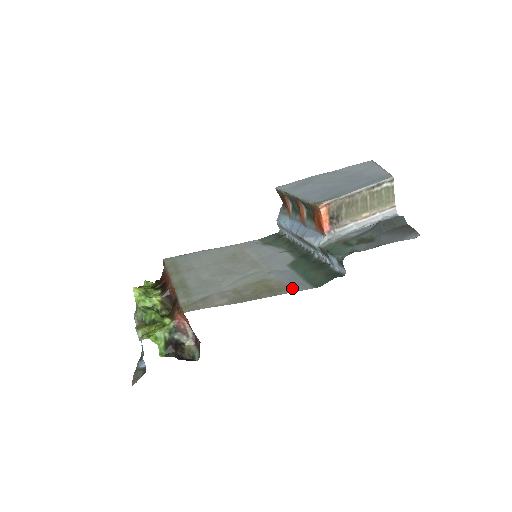
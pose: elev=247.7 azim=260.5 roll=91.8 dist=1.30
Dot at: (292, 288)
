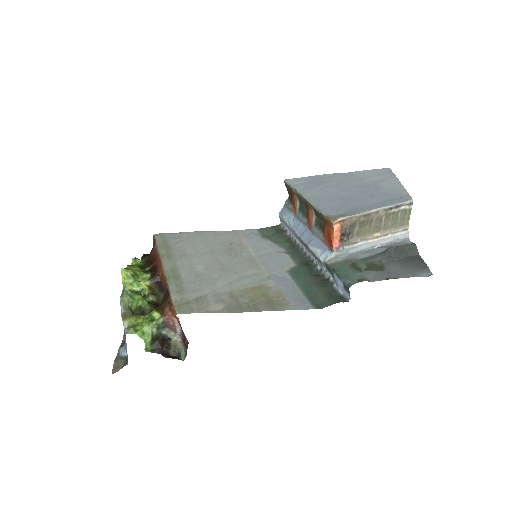
Dot at: (292, 304)
